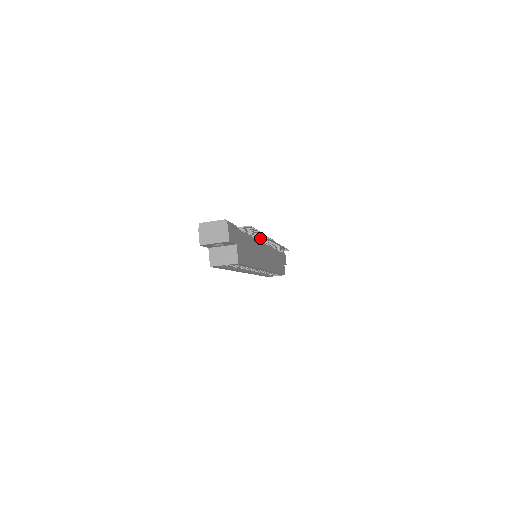
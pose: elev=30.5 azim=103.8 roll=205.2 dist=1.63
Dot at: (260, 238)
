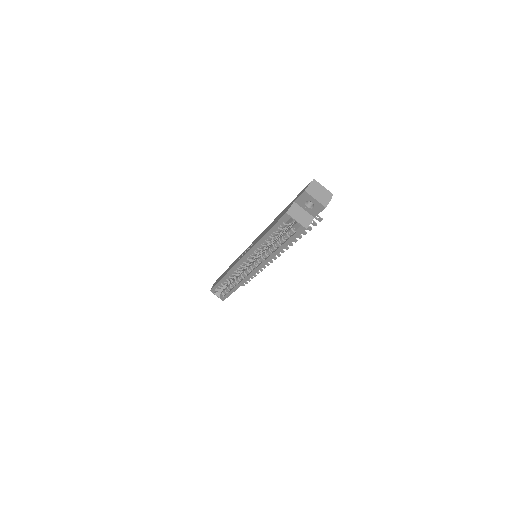
Dot at: occluded
